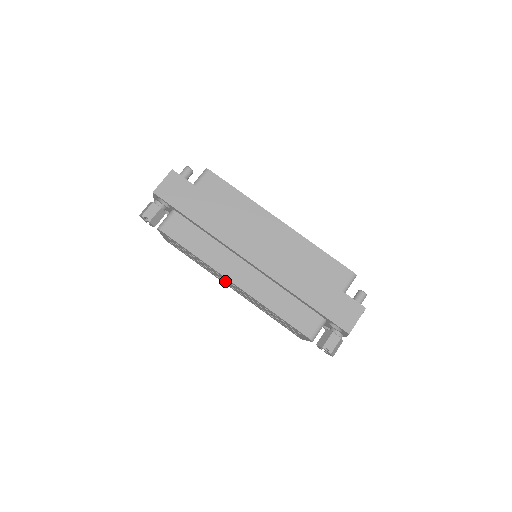
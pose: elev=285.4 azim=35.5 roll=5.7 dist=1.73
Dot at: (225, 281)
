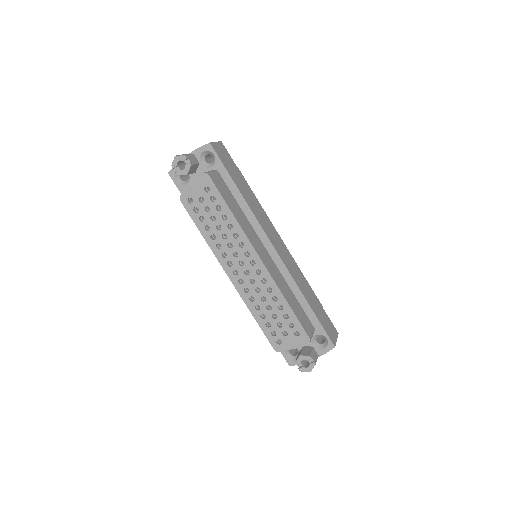
Dot at: (236, 260)
